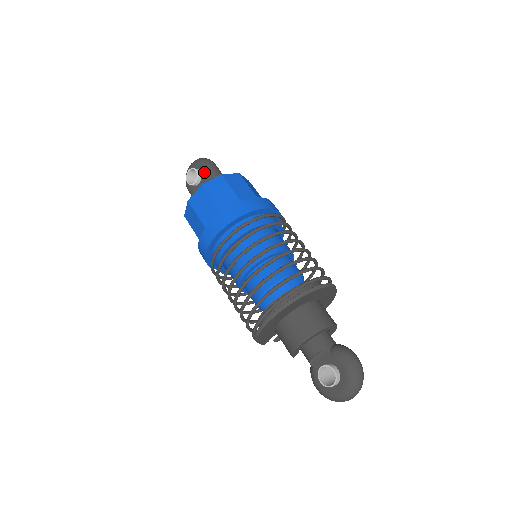
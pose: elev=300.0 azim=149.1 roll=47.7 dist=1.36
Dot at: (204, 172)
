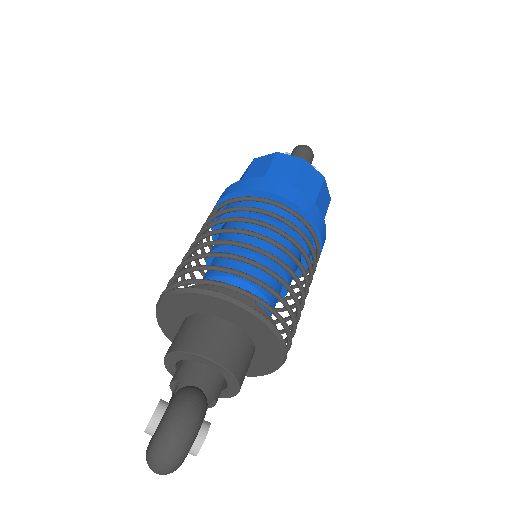
Dot at: occluded
